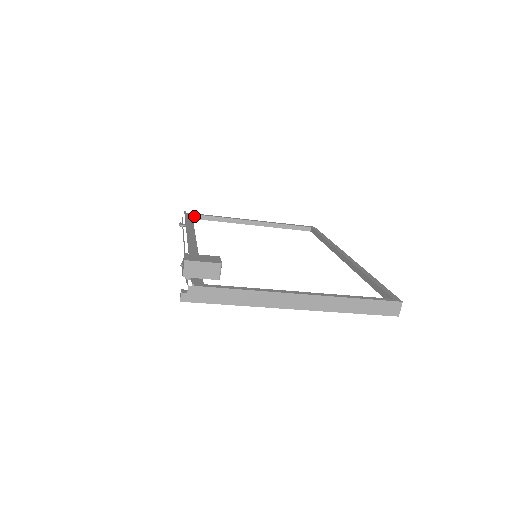
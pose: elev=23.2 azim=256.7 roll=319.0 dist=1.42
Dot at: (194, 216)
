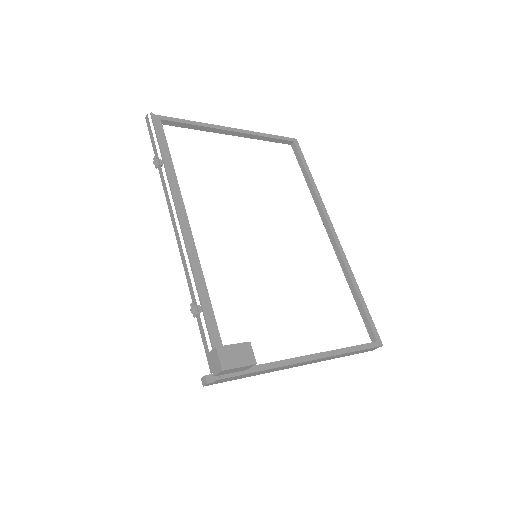
Dot at: (163, 121)
